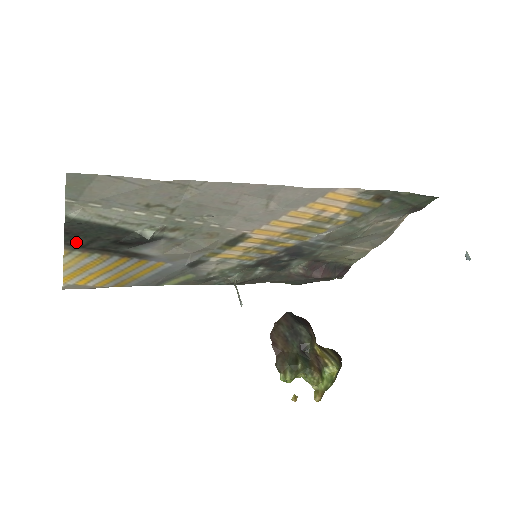
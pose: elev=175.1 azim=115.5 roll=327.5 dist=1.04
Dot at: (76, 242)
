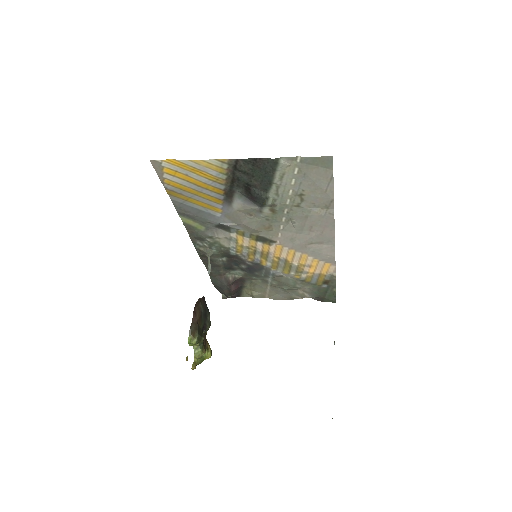
Dot at: (241, 165)
